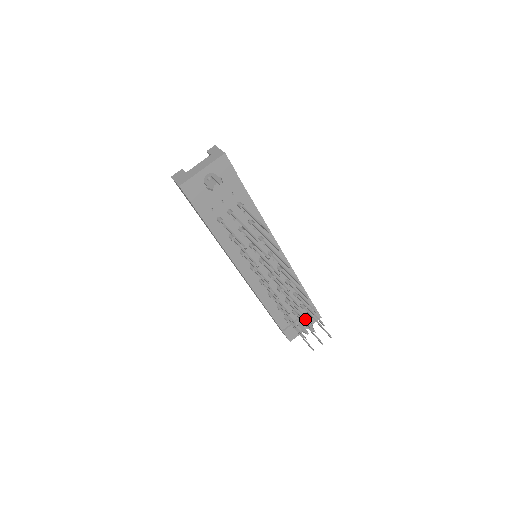
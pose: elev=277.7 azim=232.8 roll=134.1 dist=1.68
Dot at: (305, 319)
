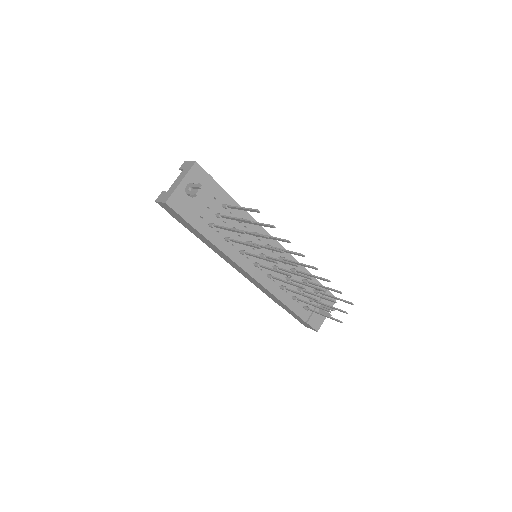
Dot at: occluded
